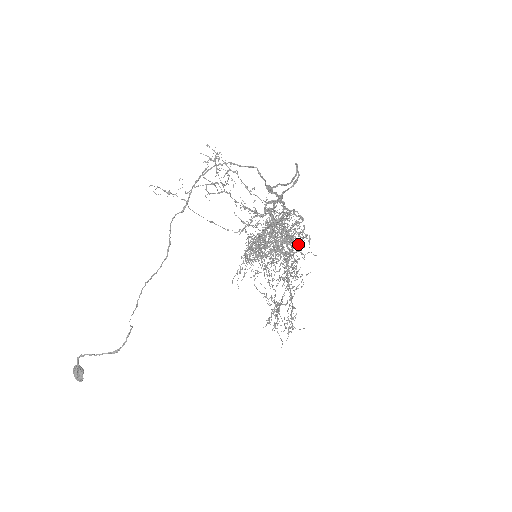
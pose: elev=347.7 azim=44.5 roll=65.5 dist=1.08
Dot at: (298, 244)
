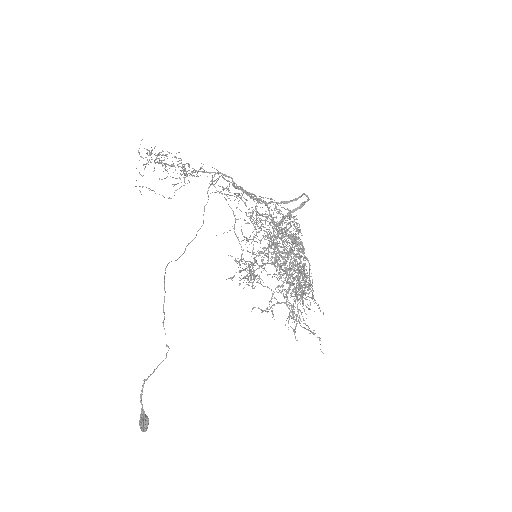
Dot at: (293, 234)
